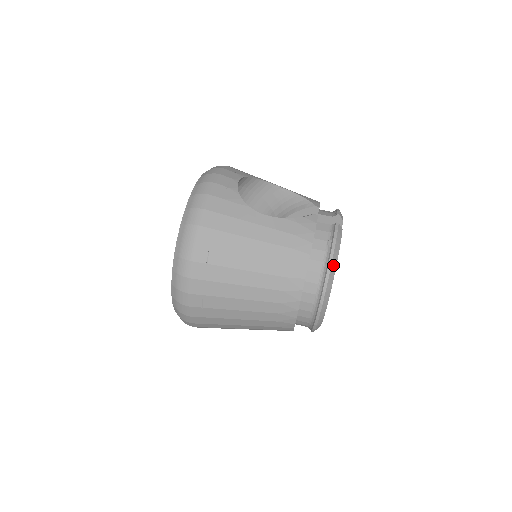
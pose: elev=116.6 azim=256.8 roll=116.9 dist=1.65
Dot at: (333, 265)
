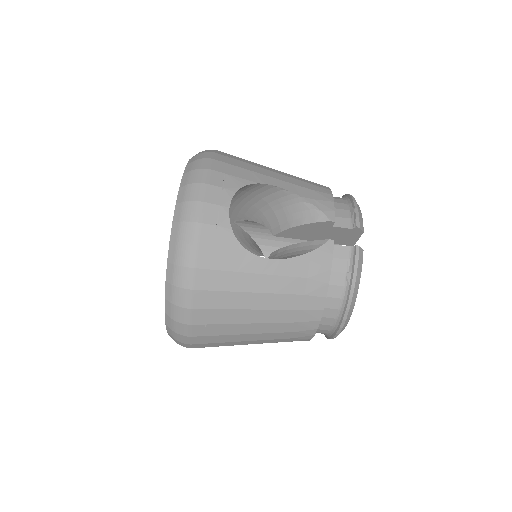
Dot at: (353, 302)
